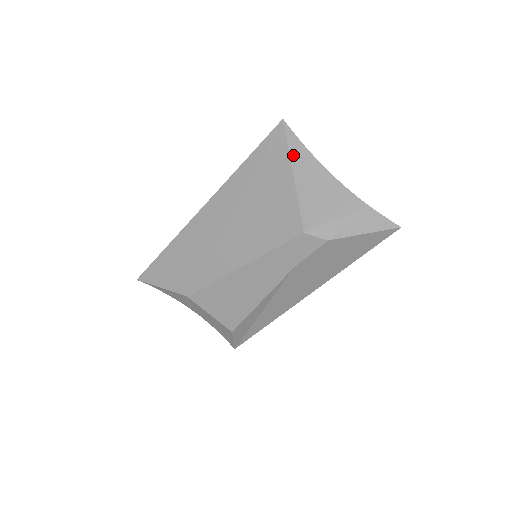
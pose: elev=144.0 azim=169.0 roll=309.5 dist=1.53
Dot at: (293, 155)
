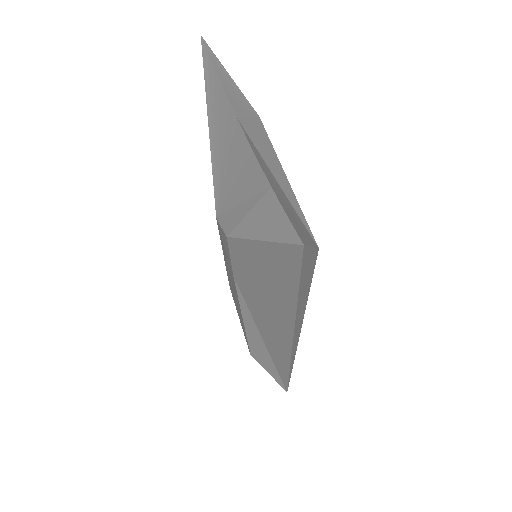
Dot at: (208, 90)
